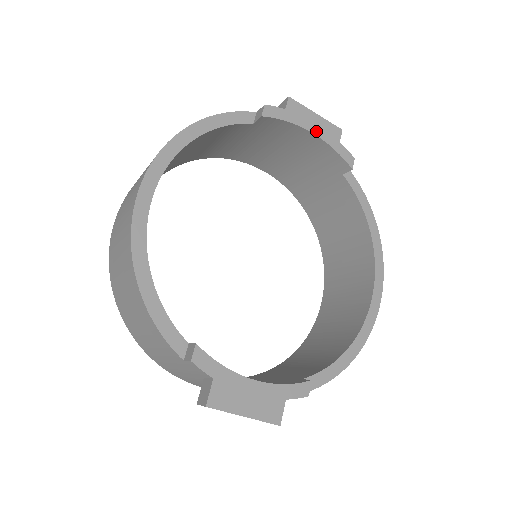
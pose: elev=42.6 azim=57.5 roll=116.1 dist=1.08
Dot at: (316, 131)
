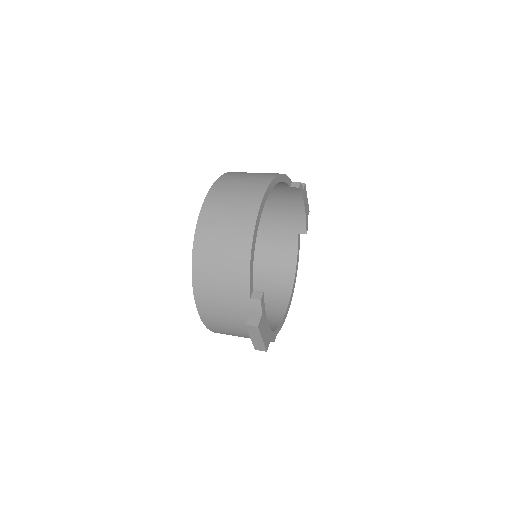
Dot at: (305, 207)
